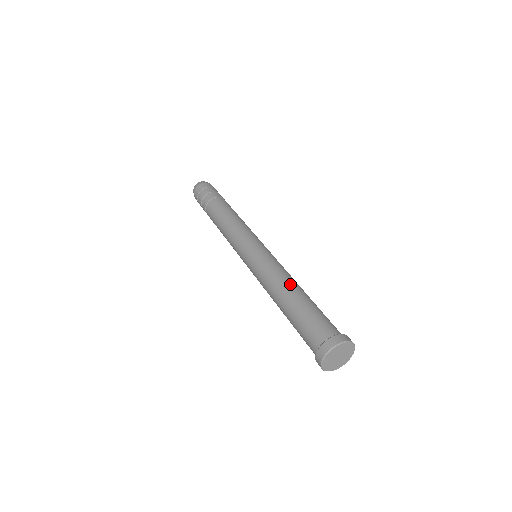
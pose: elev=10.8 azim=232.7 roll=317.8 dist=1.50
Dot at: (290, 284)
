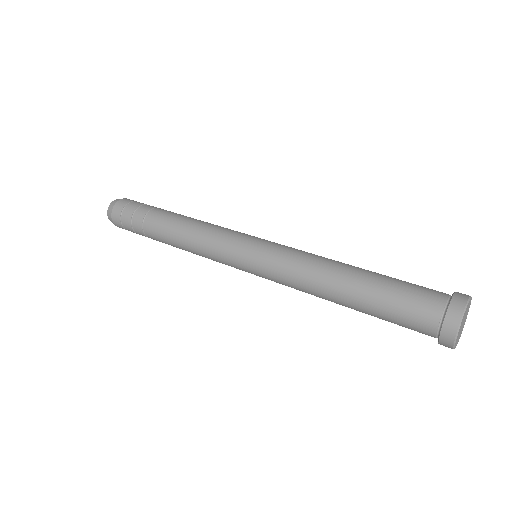
Dot at: (340, 264)
